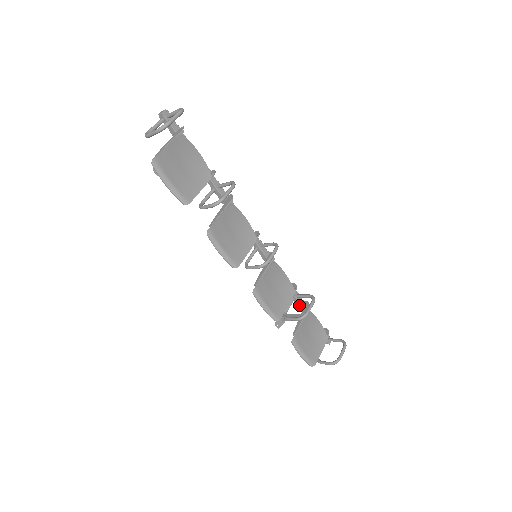
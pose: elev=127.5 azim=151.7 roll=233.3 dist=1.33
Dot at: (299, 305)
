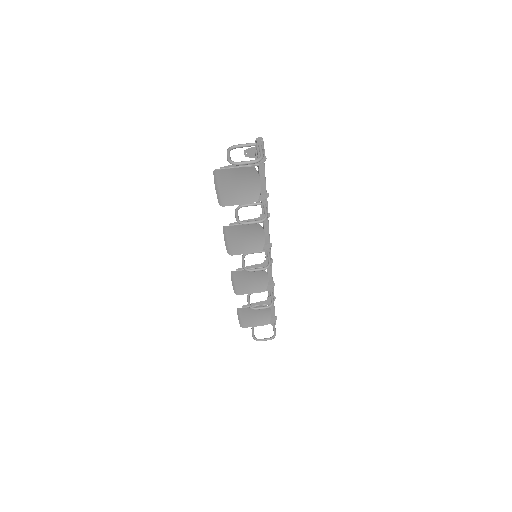
Dot at: (269, 295)
